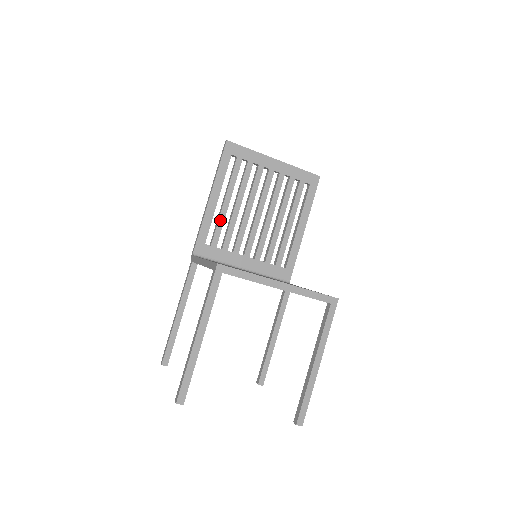
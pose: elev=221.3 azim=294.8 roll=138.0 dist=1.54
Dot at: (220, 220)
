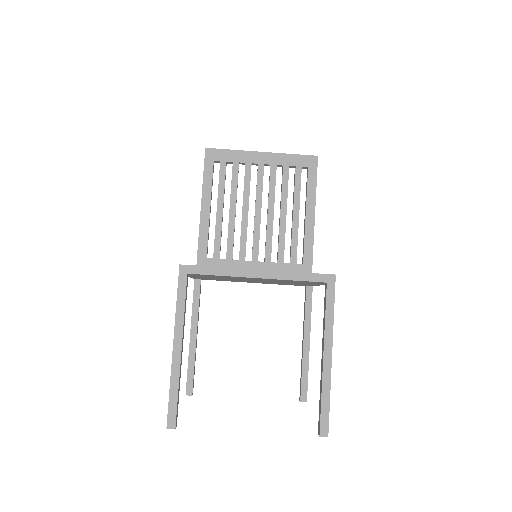
Dot at: (217, 230)
